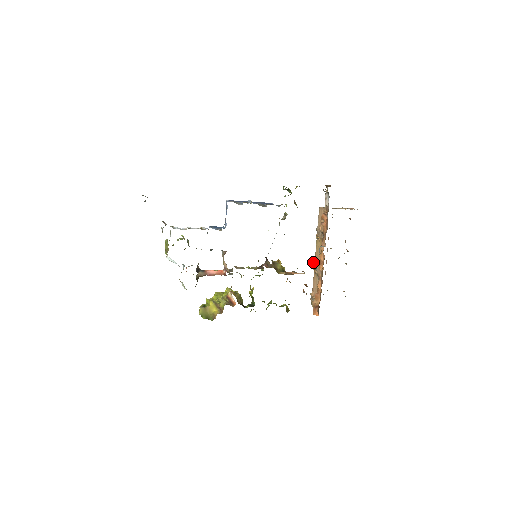
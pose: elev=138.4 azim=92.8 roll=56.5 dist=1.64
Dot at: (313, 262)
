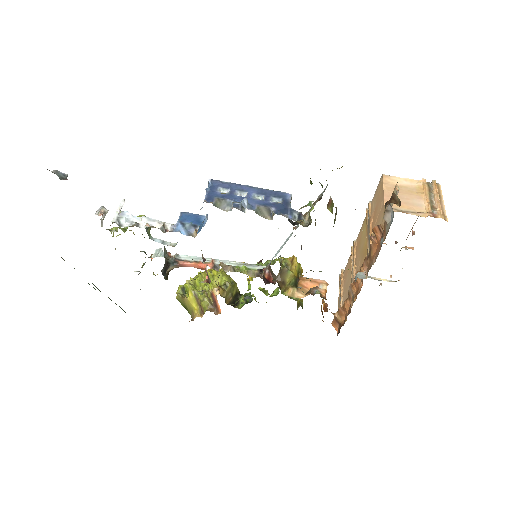
Dot at: occluded
